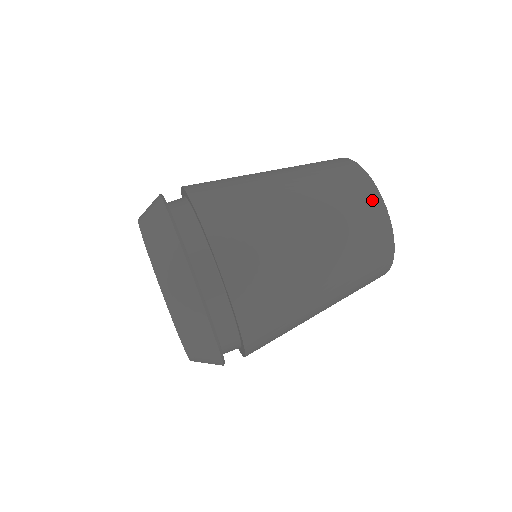
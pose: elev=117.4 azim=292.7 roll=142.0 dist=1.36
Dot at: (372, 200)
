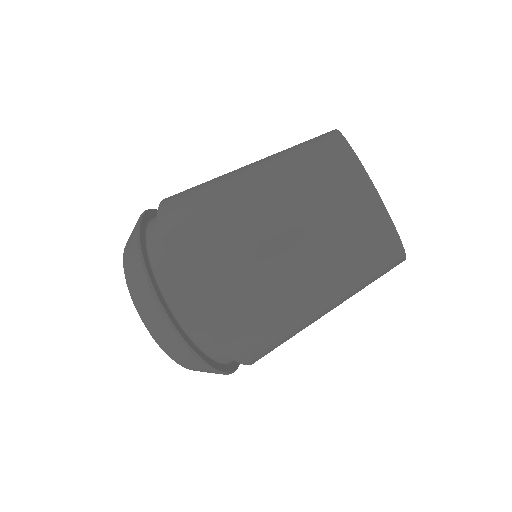
Dot at: (354, 182)
